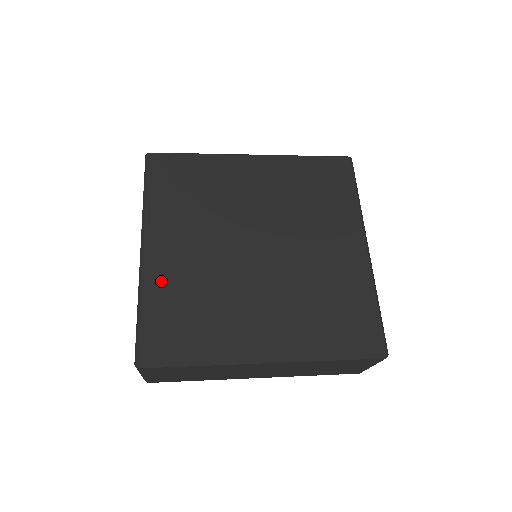
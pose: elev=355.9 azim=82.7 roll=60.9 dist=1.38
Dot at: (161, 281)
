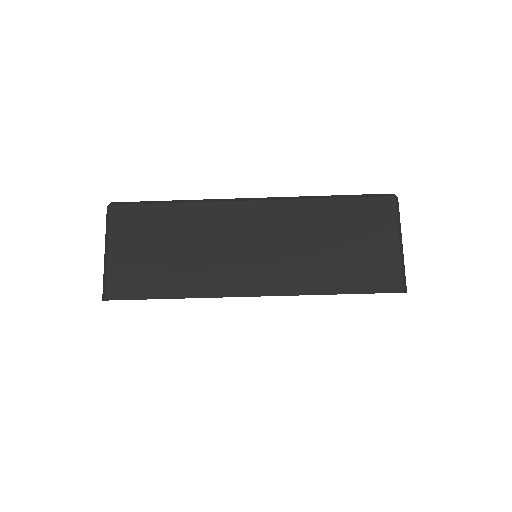
Dot at: occluded
